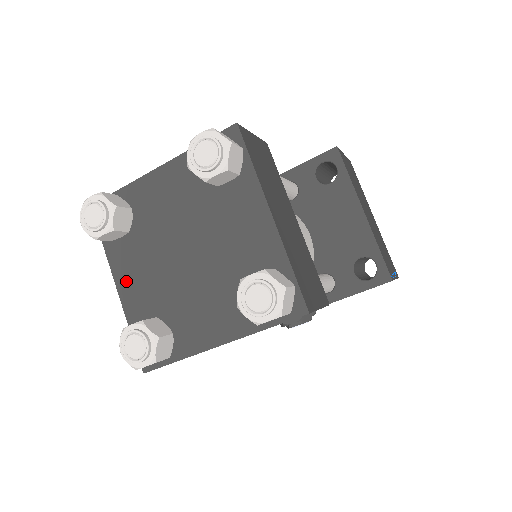
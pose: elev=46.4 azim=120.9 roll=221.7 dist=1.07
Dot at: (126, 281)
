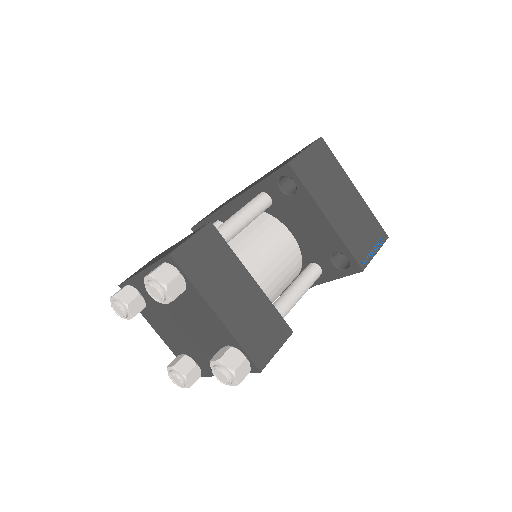
Dot at: (160, 331)
